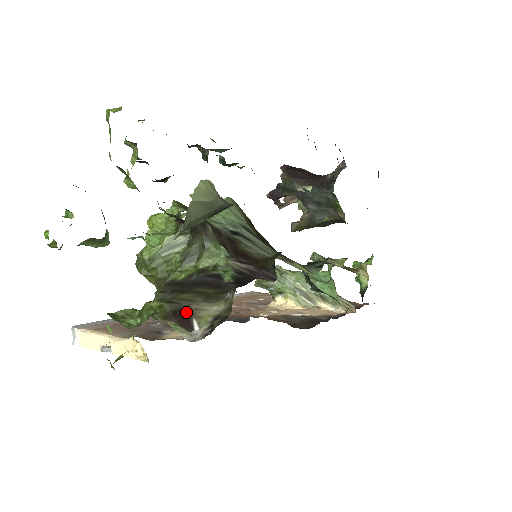
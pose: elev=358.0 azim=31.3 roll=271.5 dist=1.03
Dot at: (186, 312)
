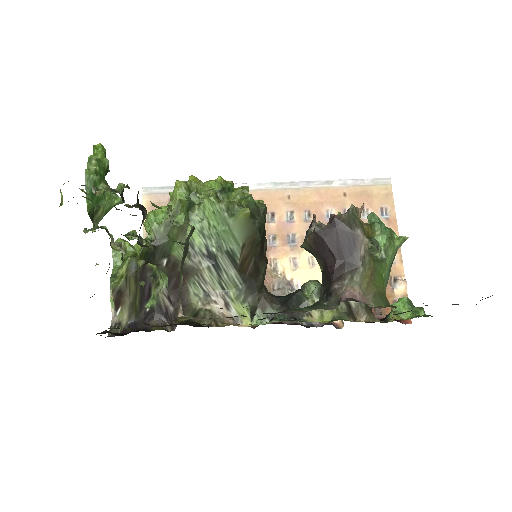
Dot at: (122, 299)
